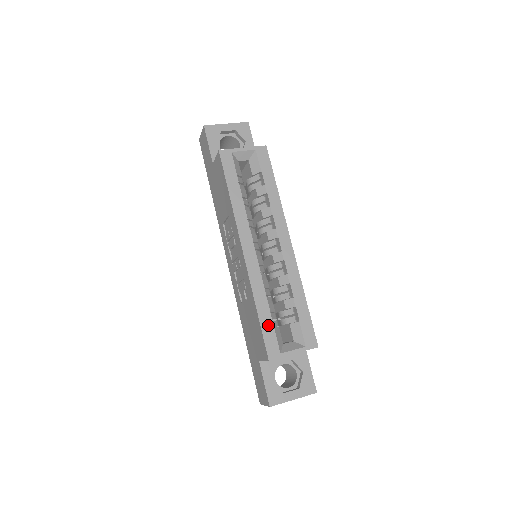
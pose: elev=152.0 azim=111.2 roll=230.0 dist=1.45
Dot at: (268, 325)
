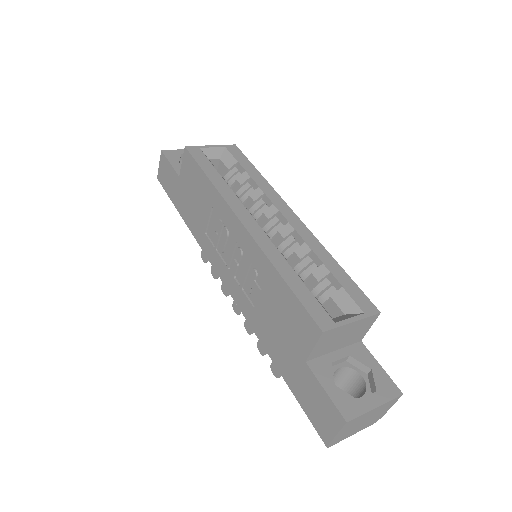
Dot at: (304, 293)
